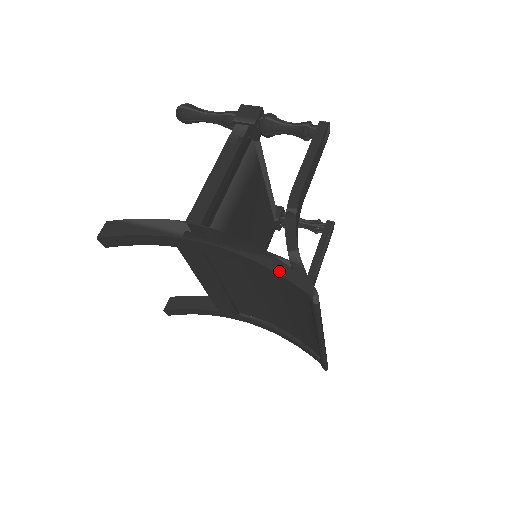
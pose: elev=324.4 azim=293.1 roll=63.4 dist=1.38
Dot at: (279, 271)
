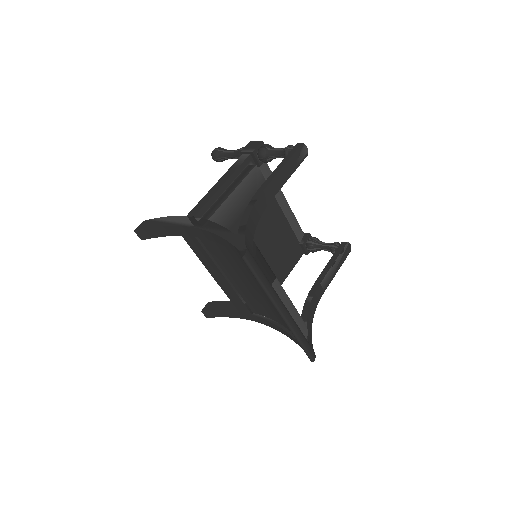
Dot at: (228, 239)
